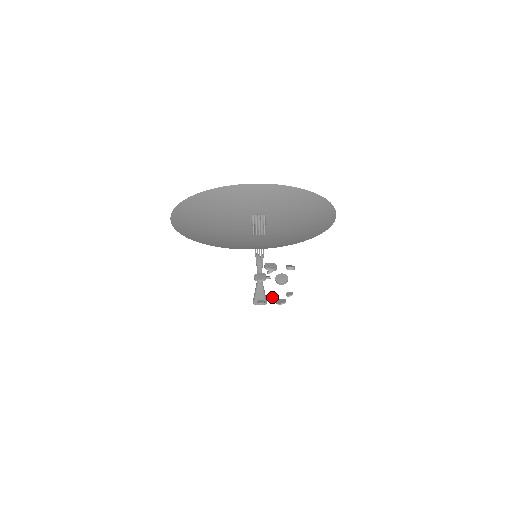
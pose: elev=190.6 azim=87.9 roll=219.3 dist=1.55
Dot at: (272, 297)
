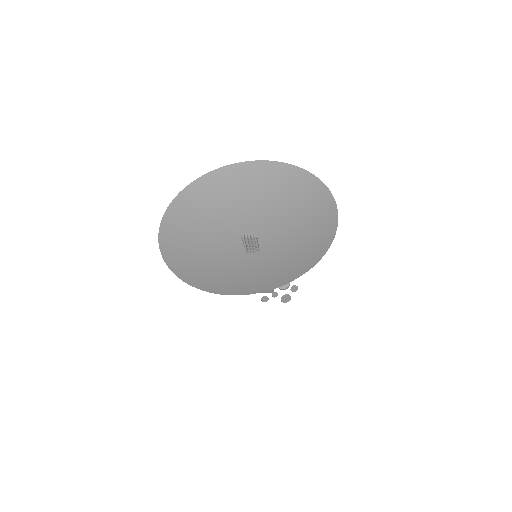
Dot at: occluded
